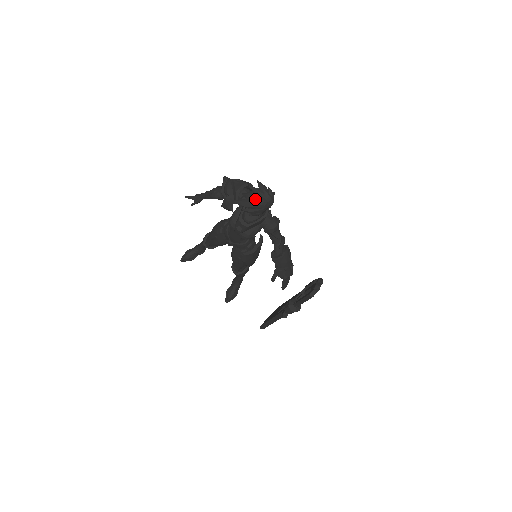
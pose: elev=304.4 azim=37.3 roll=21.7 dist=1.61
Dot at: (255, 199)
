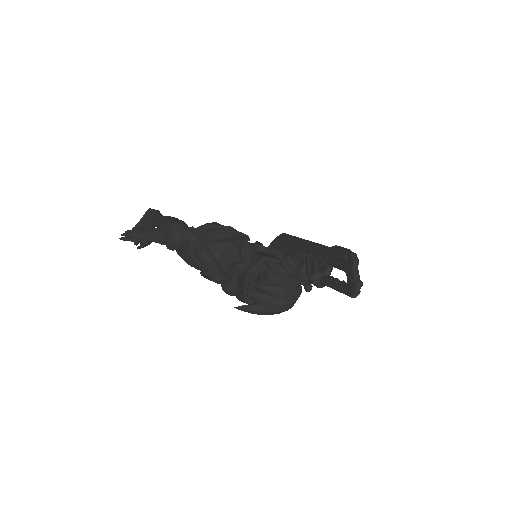
Dot at: (275, 307)
